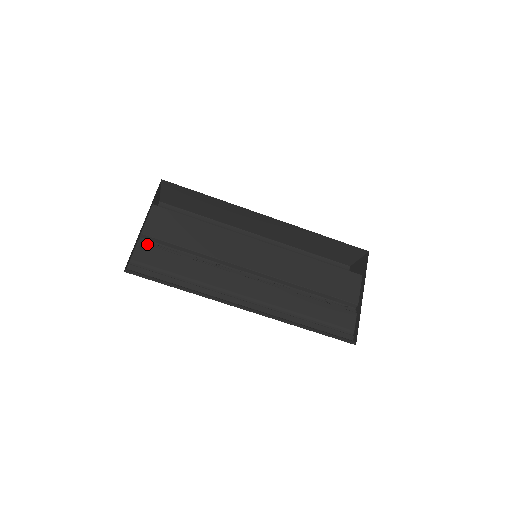
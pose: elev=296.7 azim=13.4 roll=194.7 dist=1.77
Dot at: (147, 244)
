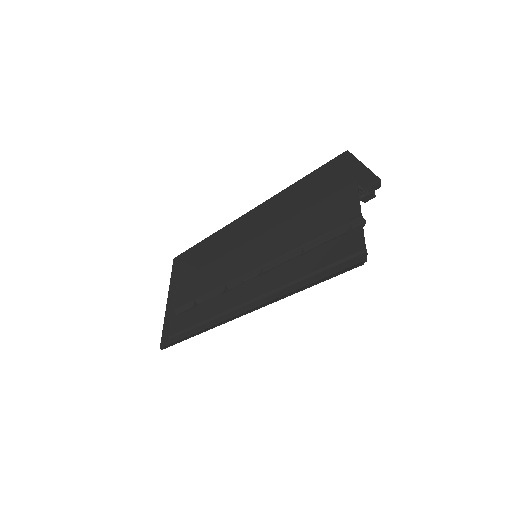
Dot at: (177, 316)
